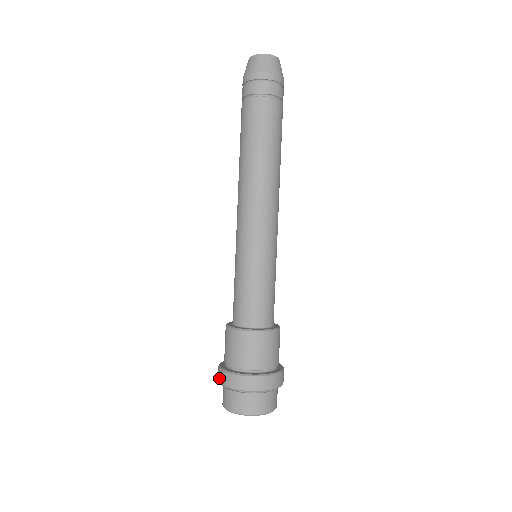
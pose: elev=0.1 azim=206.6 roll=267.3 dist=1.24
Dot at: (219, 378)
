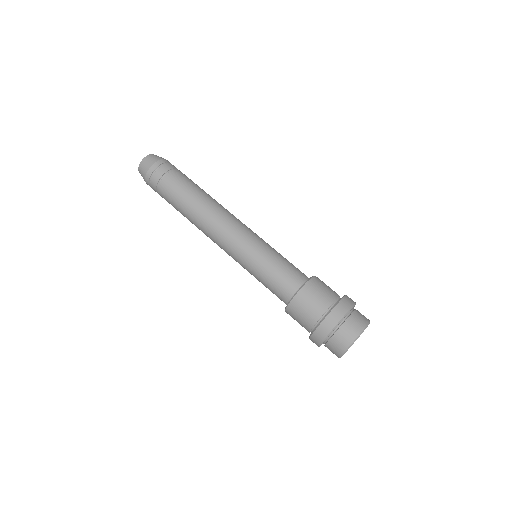
Dot at: (318, 341)
